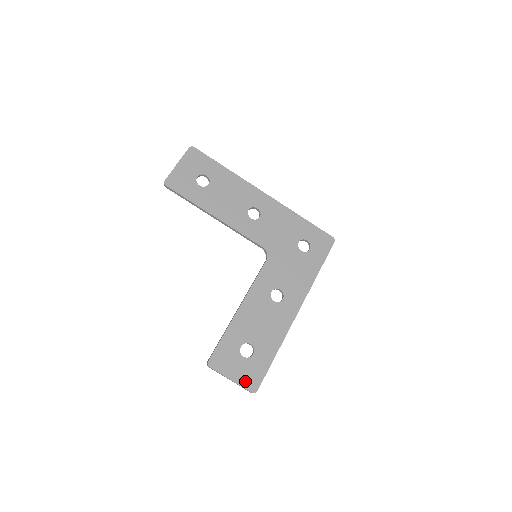
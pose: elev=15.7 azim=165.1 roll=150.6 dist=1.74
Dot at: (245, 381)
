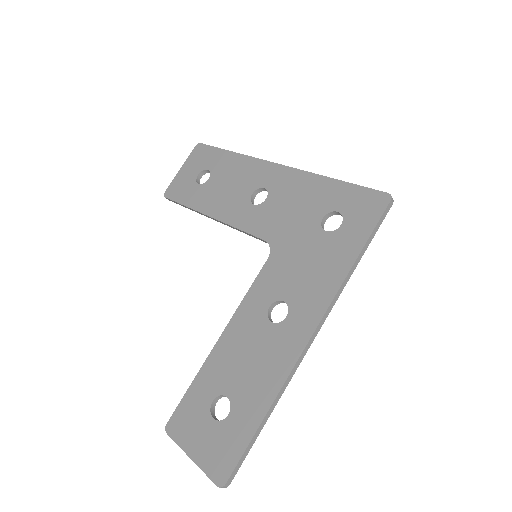
Dot at: (210, 462)
